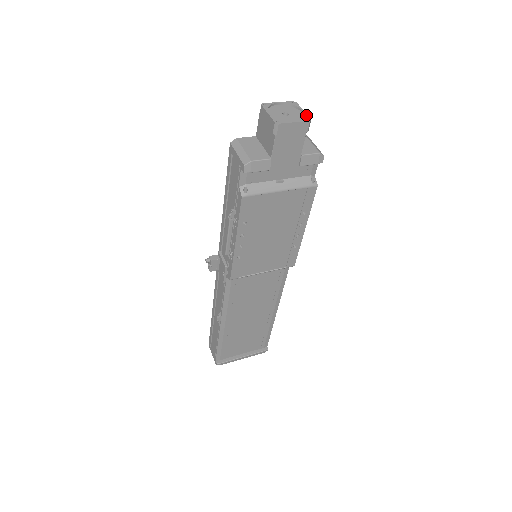
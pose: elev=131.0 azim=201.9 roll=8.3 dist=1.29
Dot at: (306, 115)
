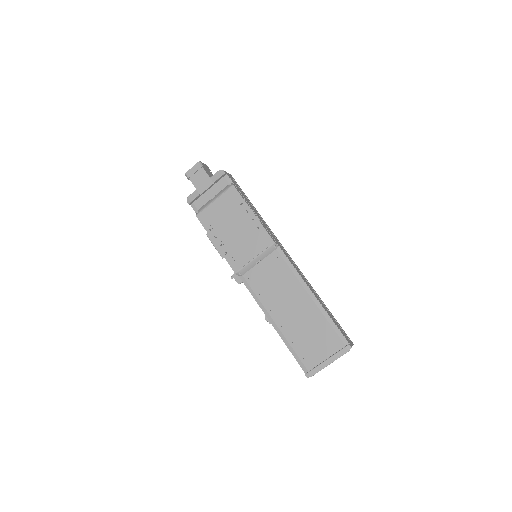
Dot at: occluded
